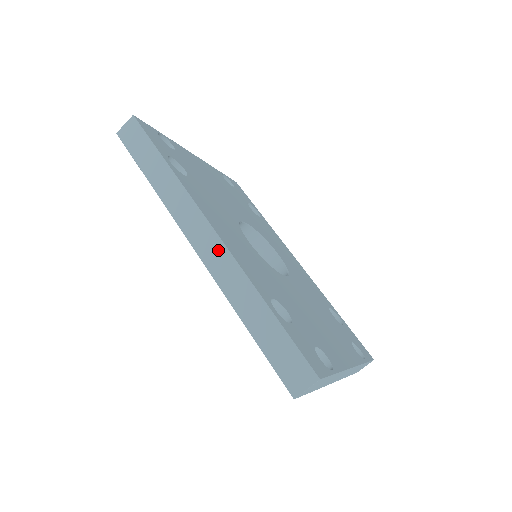
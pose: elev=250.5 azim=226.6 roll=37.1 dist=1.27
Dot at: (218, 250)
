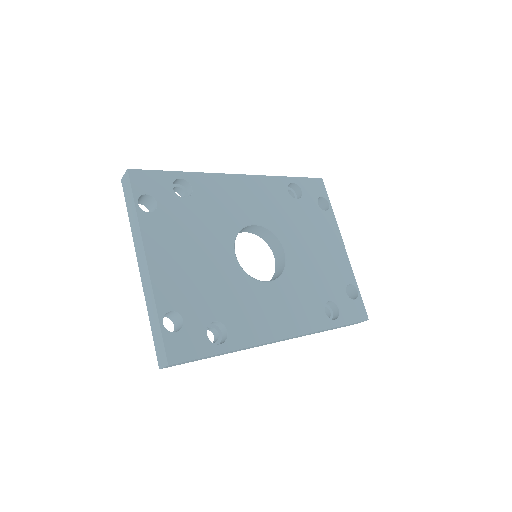
Dot at: occluded
